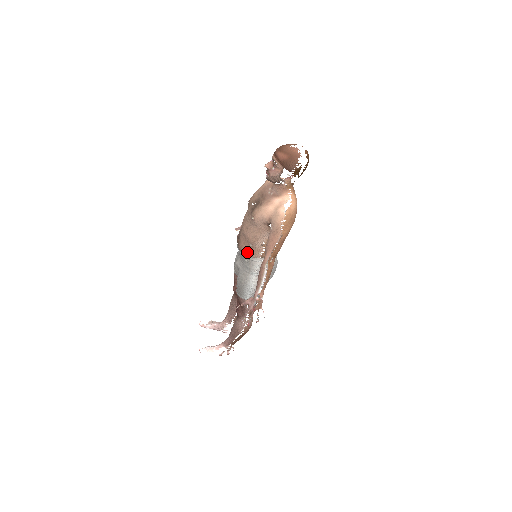
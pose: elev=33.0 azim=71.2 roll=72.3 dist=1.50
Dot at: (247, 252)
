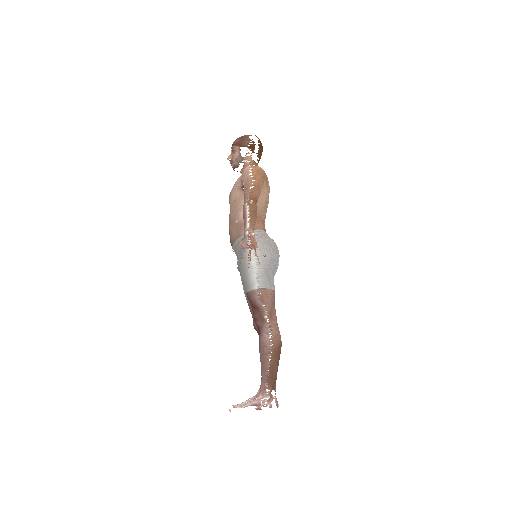
Dot at: (237, 233)
